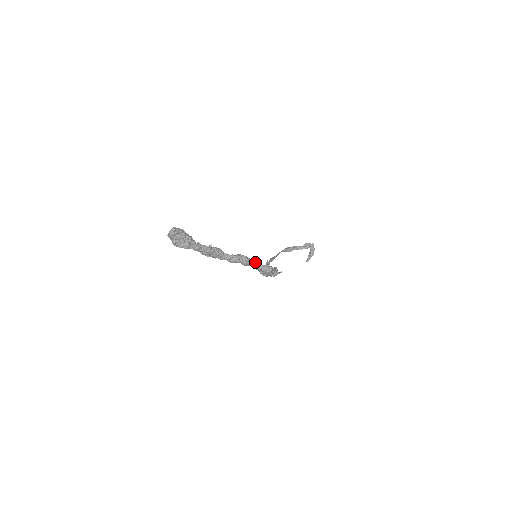
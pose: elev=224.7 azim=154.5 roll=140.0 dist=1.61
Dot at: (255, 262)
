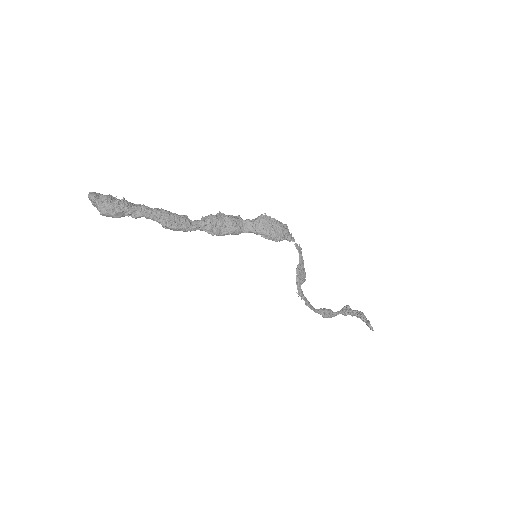
Dot at: (239, 217)
